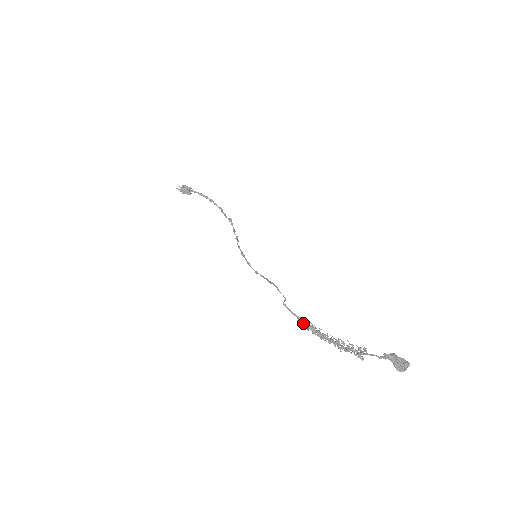
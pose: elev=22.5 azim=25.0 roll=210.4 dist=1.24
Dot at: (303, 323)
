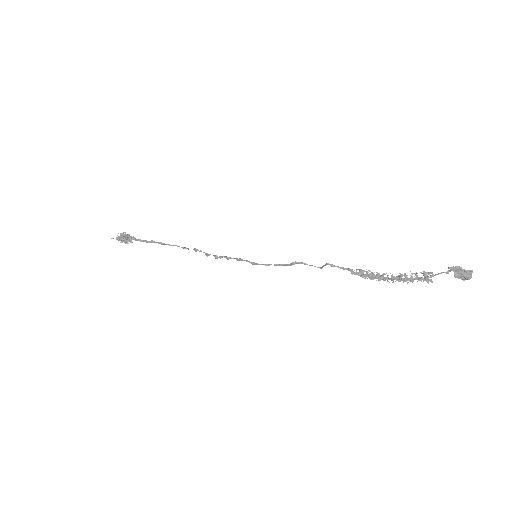
Dot at: (358, 272)
